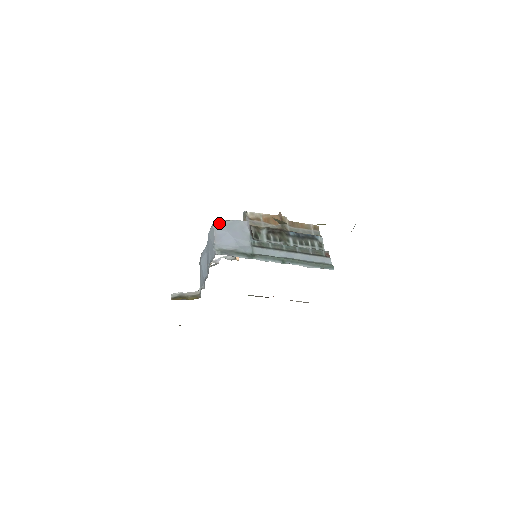
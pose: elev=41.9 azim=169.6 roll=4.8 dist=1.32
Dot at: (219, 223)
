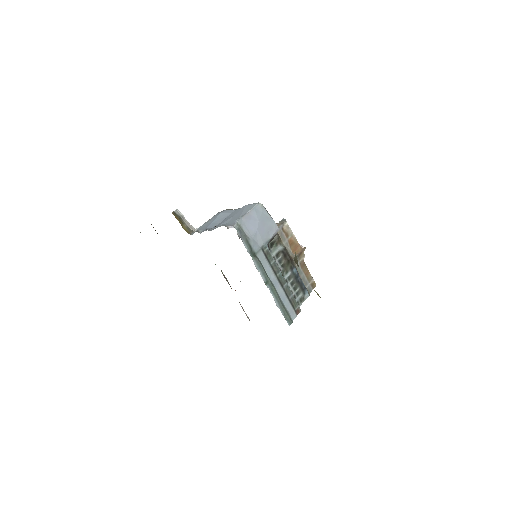
Dot at: (261, 208)
